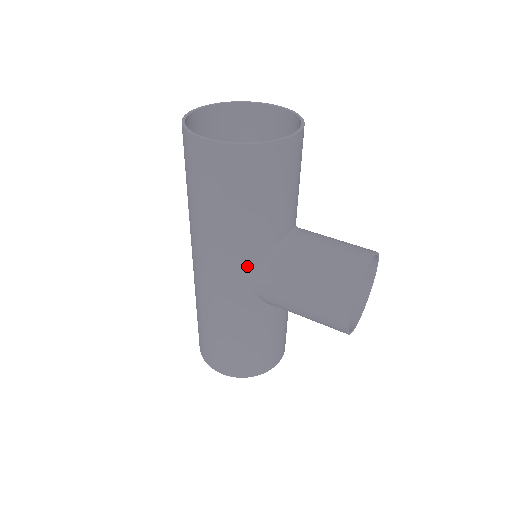
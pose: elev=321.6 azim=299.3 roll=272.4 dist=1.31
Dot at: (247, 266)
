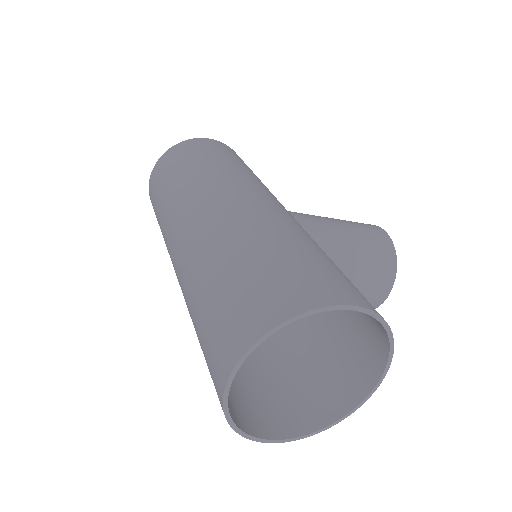
Dot at: occluded
